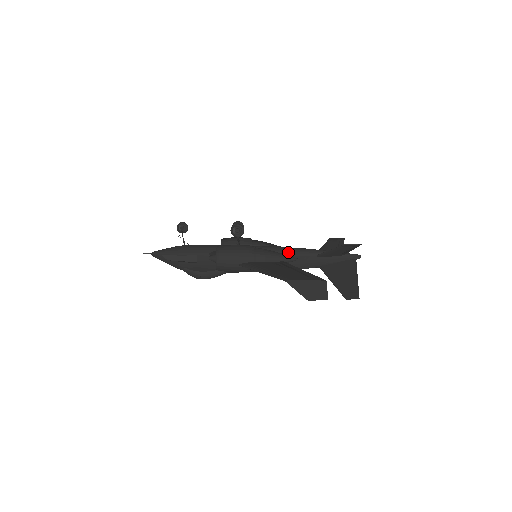
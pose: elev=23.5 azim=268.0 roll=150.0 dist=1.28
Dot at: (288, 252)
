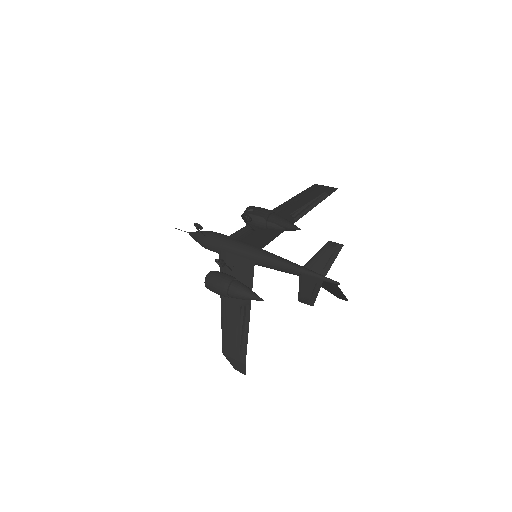
Dot at: (275, 266)
